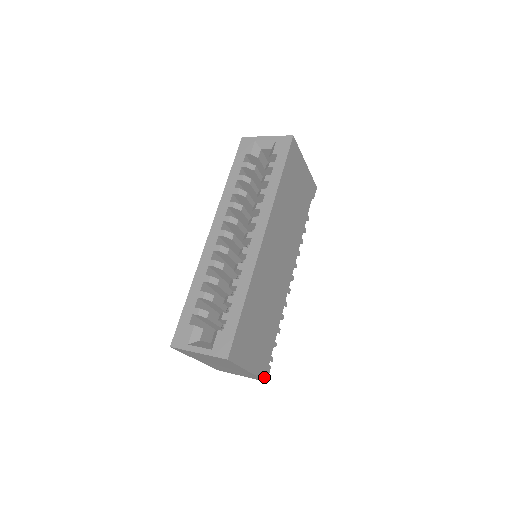
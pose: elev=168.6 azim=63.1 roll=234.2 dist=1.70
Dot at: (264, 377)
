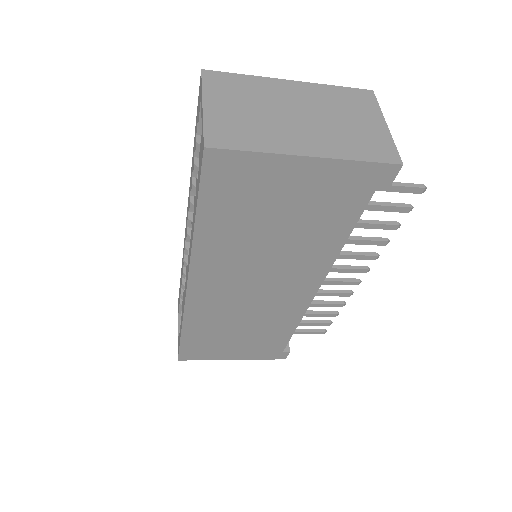
Dot at: (276, 358)
